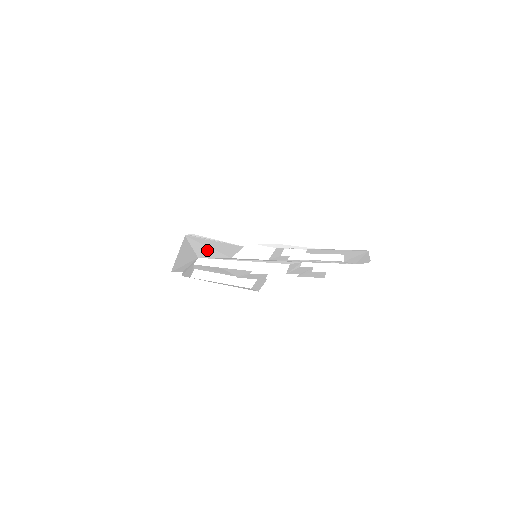
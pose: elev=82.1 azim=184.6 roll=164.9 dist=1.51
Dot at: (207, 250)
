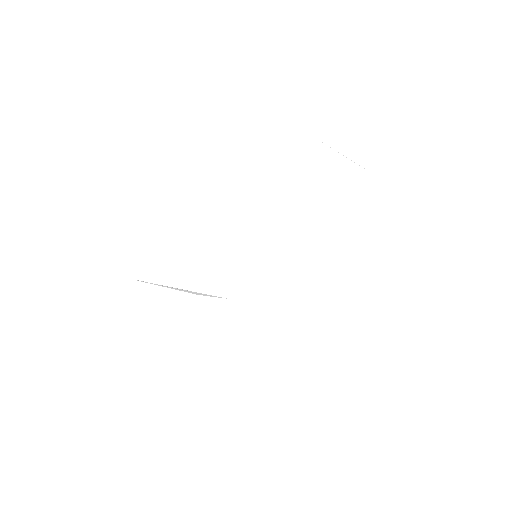
Dot at: occluded
